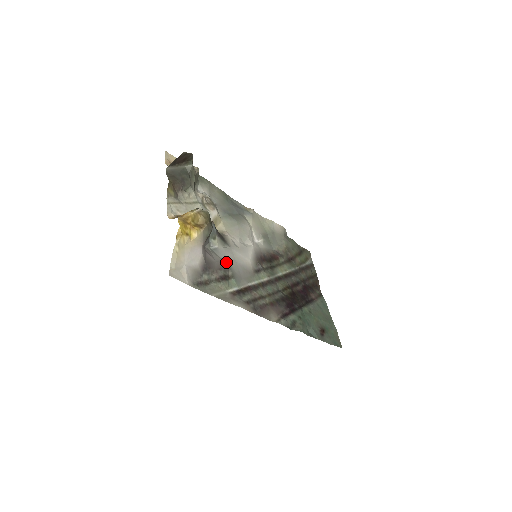
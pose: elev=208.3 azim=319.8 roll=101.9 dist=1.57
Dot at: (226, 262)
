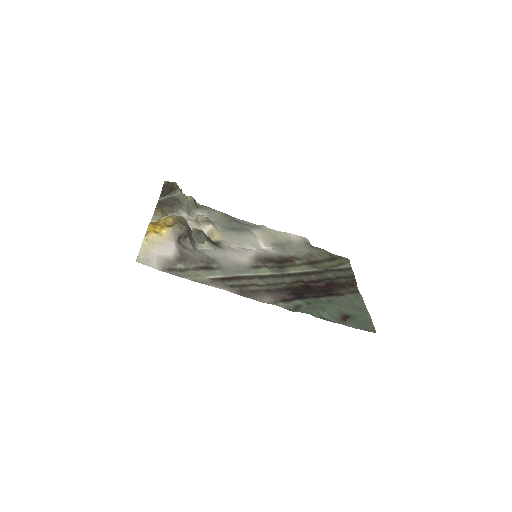
Dot at: (212, 258)
